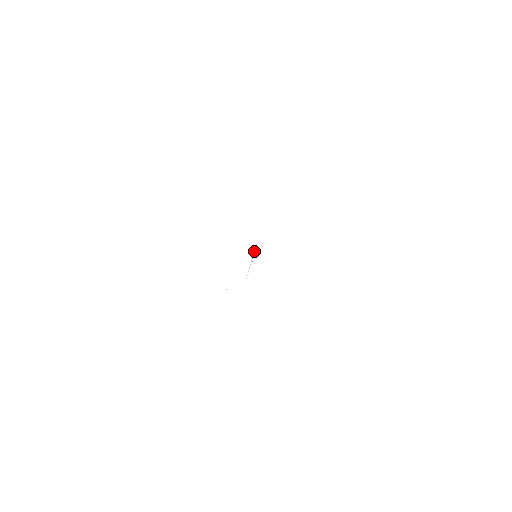
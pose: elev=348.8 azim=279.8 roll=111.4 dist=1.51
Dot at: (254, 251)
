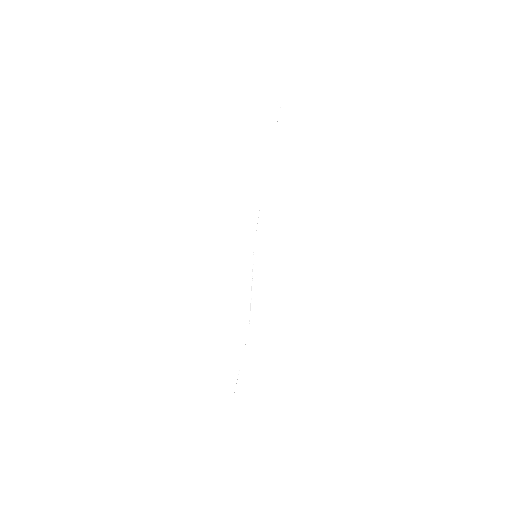
Dot at: (252, 270)
